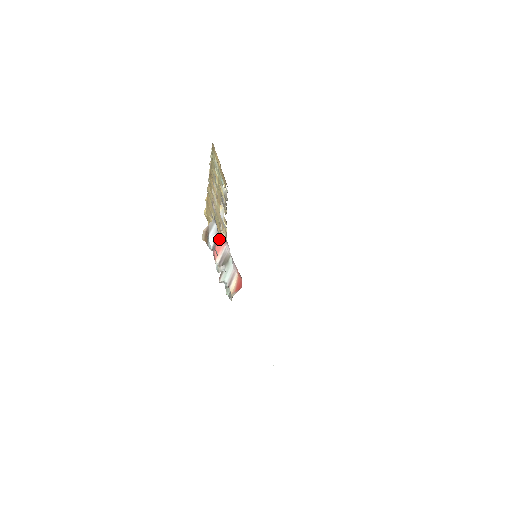
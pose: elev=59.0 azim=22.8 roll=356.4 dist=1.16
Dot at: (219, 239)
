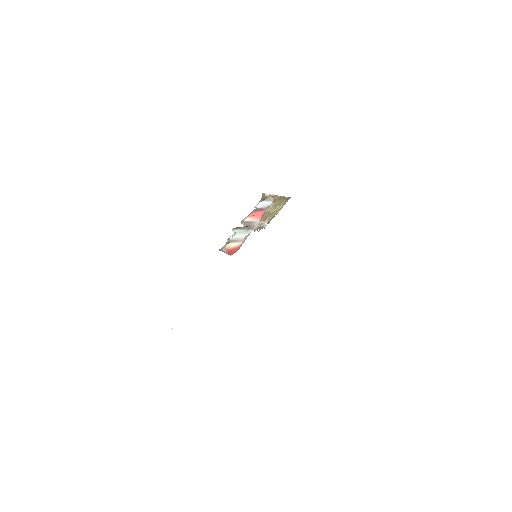
Dot at: (262, 212)
